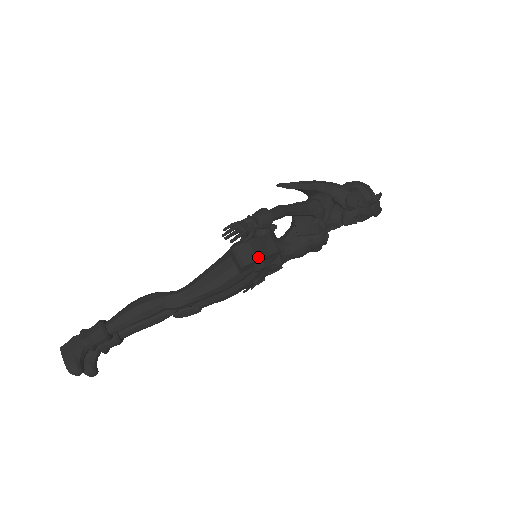
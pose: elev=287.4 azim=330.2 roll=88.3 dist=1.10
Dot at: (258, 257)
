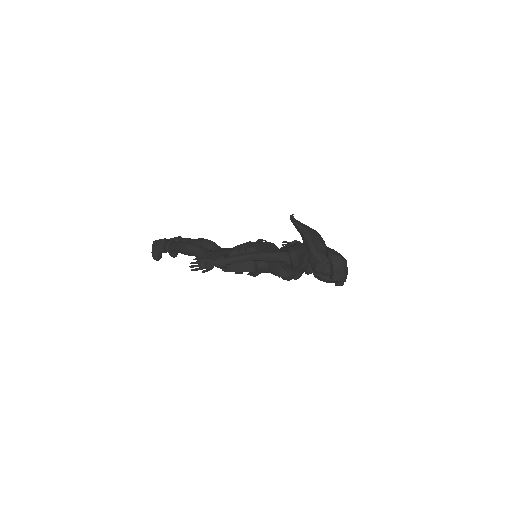
Dot at: (232, 271)
